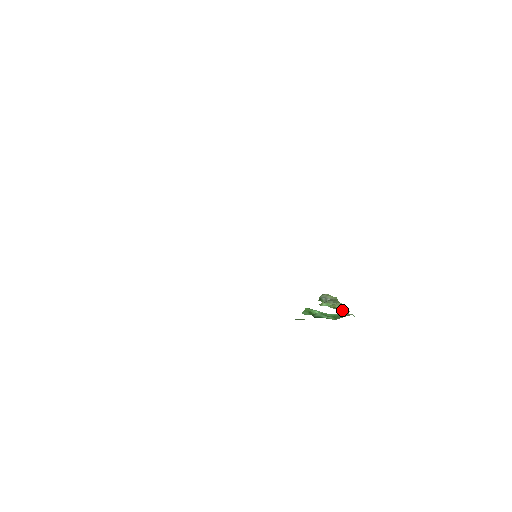
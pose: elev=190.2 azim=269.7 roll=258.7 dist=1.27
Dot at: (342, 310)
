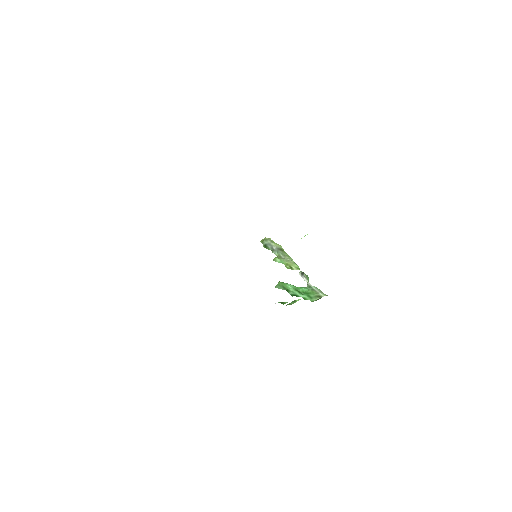
Dot at: (305, 278)
